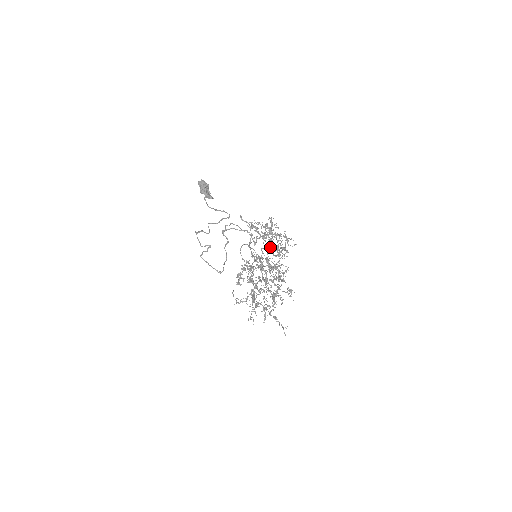
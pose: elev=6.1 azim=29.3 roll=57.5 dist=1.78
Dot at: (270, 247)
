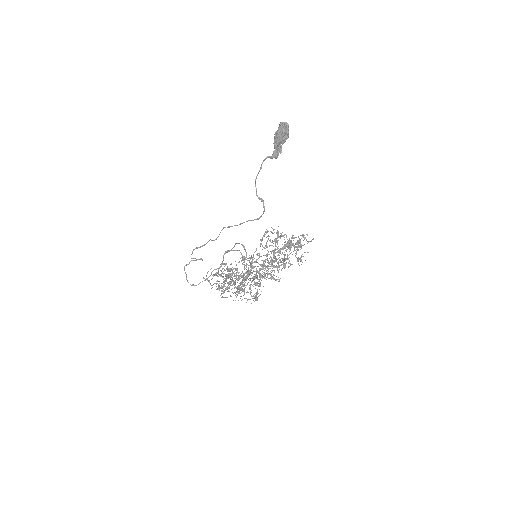
Dot at: (274, 260)
